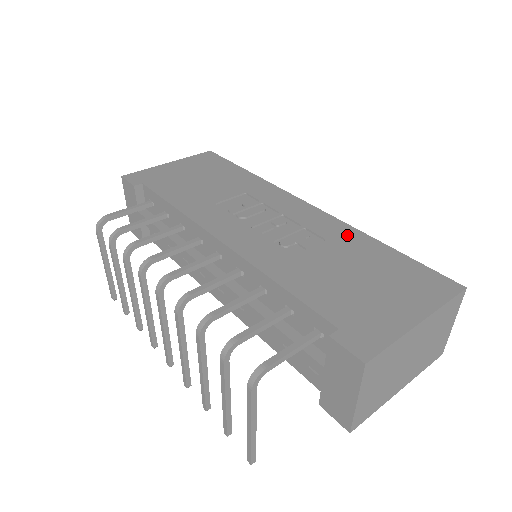
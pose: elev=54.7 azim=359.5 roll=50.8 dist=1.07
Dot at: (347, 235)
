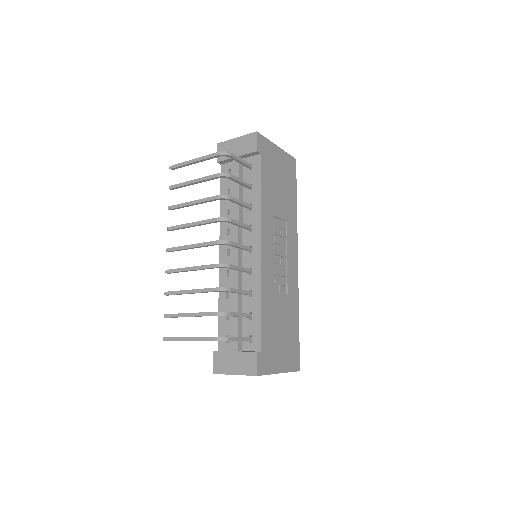
Dot at: (294, 301)
